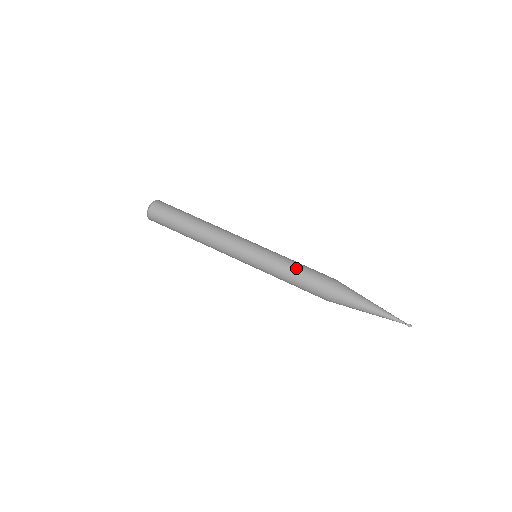
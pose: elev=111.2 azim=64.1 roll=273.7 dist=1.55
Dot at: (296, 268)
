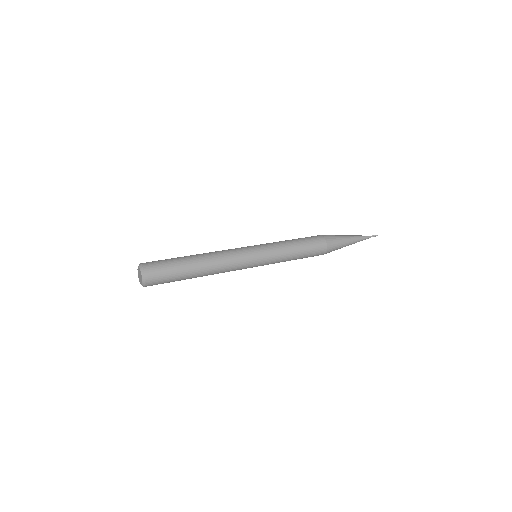
Dot at: occluded
